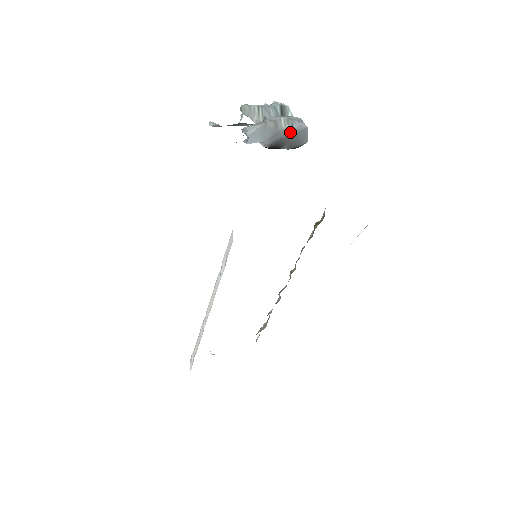
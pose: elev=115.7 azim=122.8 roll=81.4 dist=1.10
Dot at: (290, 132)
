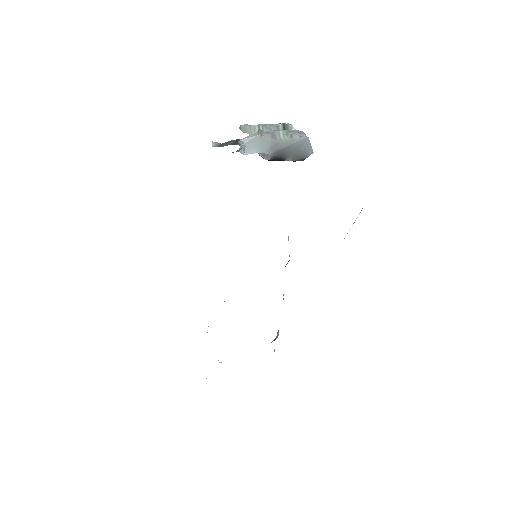
Dot at: (290, 143)
